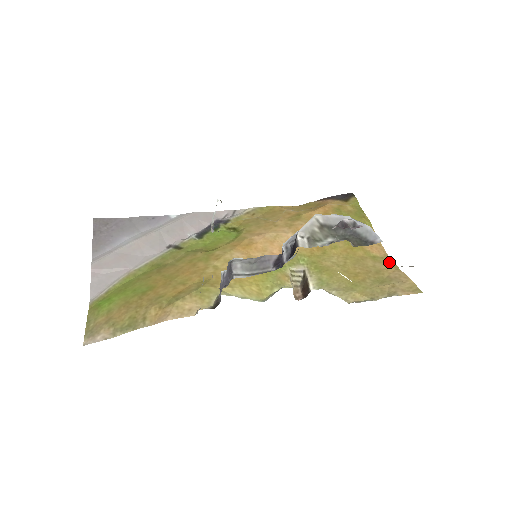
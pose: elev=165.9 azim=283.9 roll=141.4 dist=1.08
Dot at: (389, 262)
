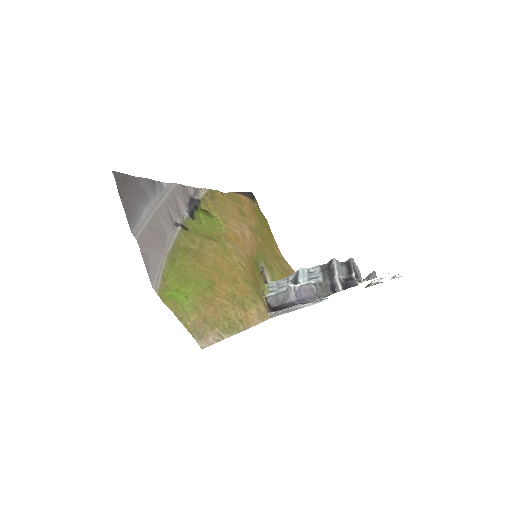
Dot at: (287, 263)
